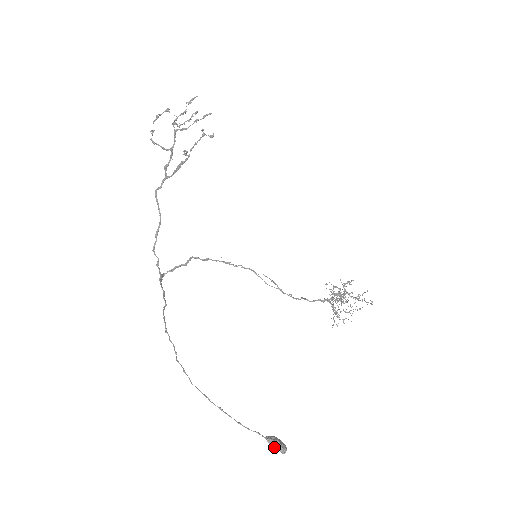
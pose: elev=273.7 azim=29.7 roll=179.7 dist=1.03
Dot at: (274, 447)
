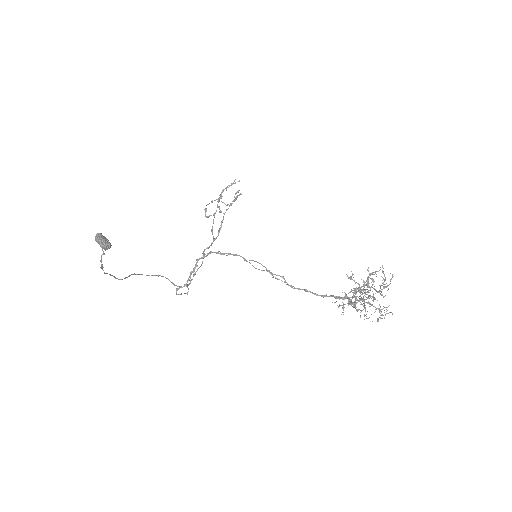
Dot at: (96, 240)
